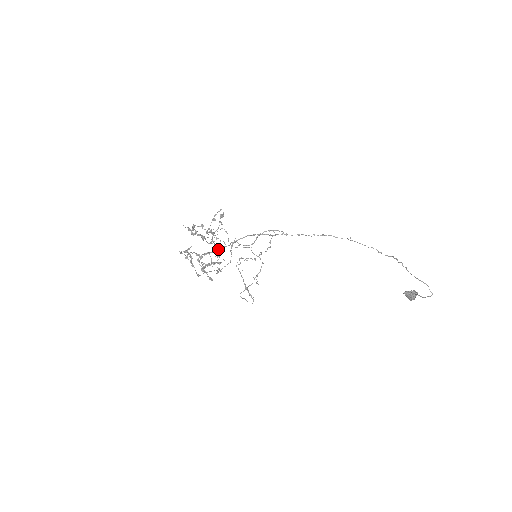
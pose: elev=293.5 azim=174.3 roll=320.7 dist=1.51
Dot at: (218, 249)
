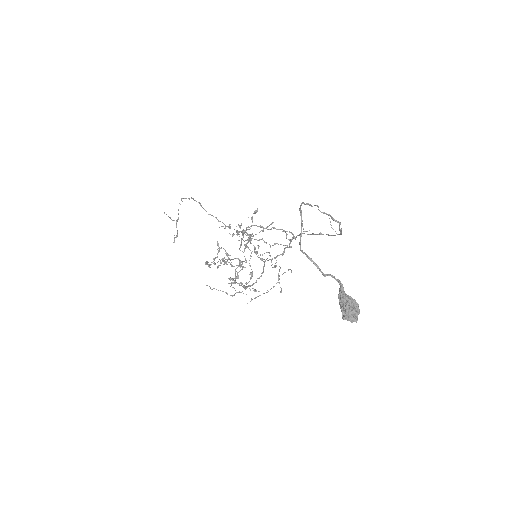
Dot at: occluded
